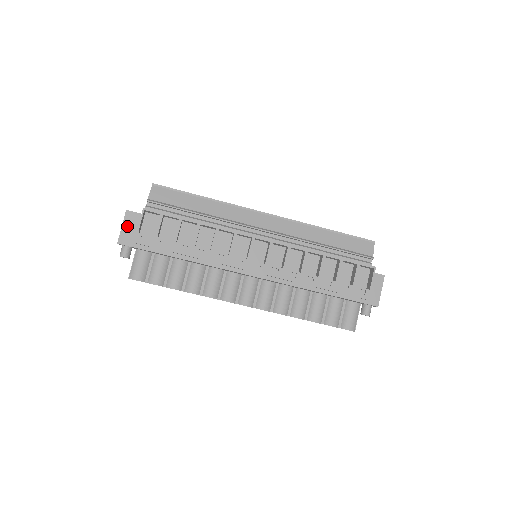
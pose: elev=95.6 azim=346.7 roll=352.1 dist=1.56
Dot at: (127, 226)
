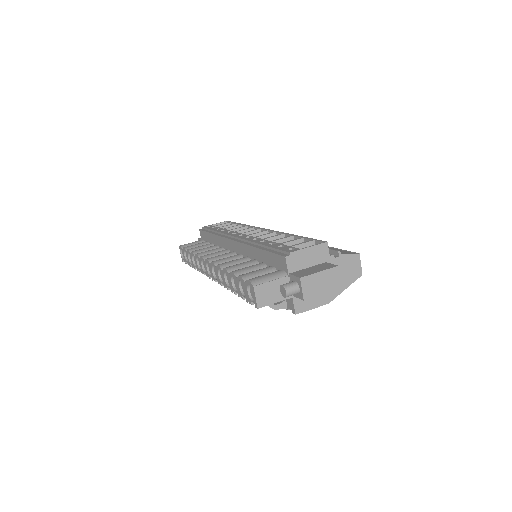
Dot at: occluded
